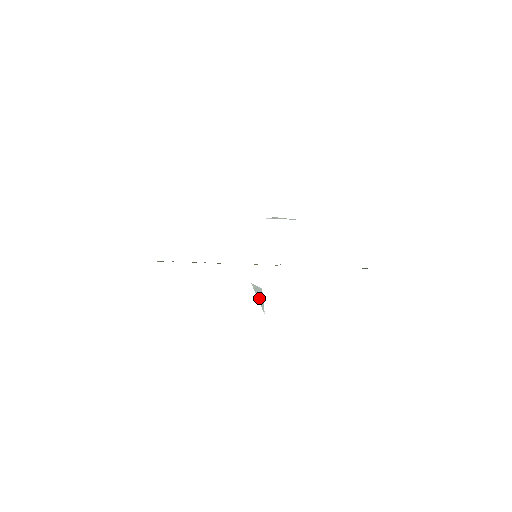
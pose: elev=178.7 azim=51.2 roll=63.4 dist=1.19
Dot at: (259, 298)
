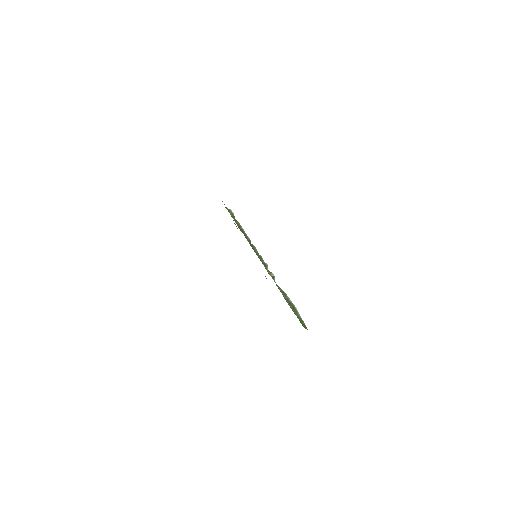
Dot at: occluded
